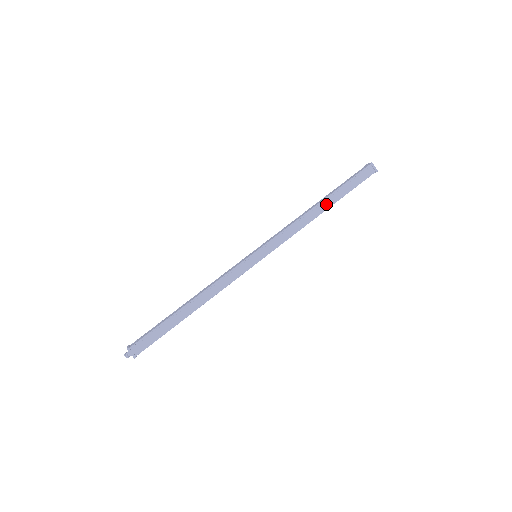
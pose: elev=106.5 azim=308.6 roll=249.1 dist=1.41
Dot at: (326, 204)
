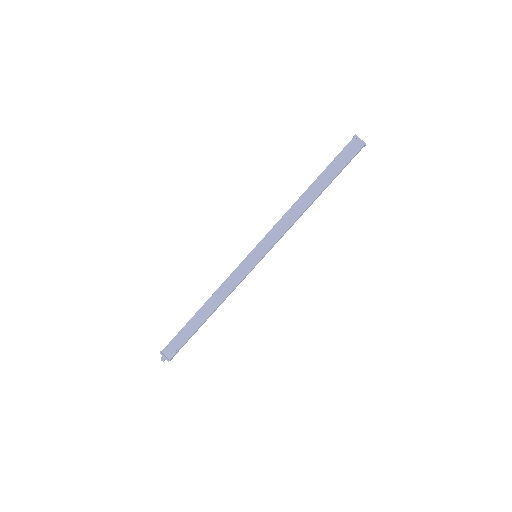
Dot at: occluded
